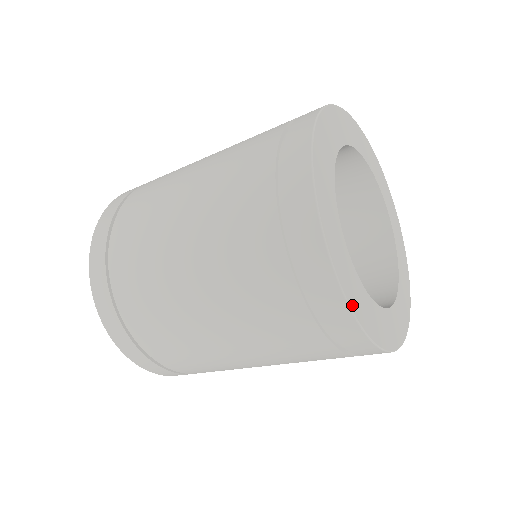
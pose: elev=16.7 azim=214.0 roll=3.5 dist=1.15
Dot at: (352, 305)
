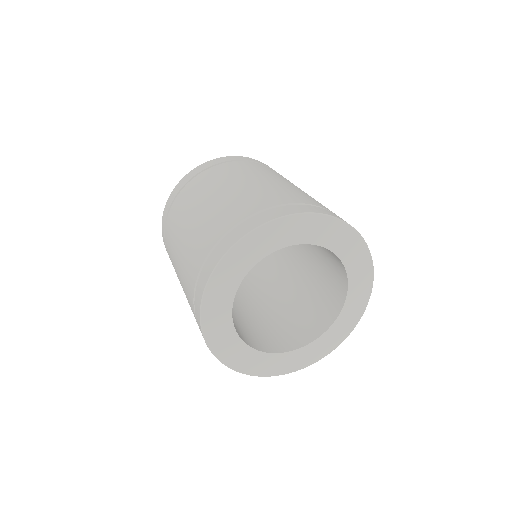
Dot at: (237, 368)
